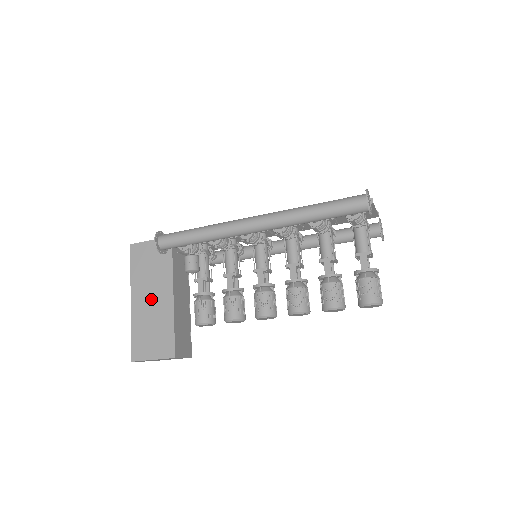
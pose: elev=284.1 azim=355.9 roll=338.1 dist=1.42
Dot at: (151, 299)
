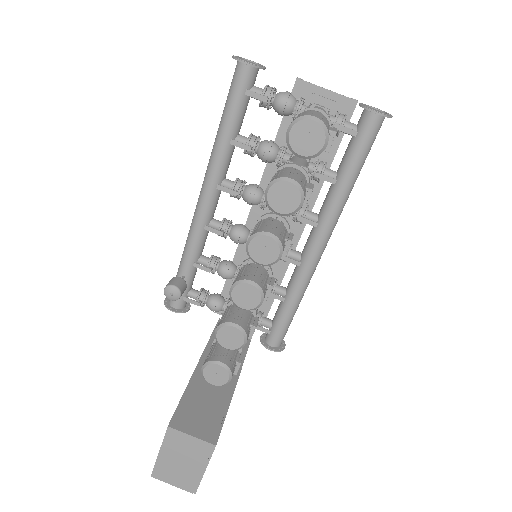
Dot at: occluded
